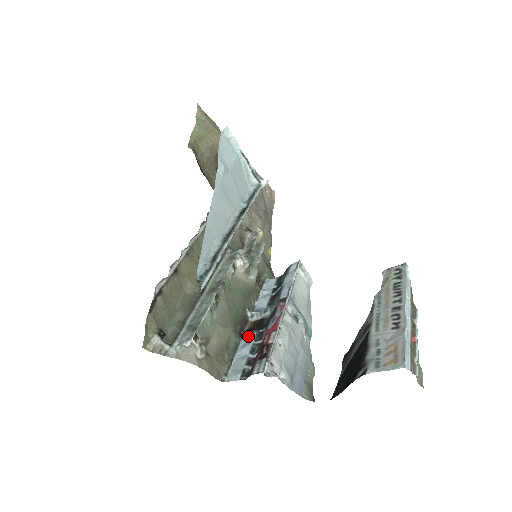
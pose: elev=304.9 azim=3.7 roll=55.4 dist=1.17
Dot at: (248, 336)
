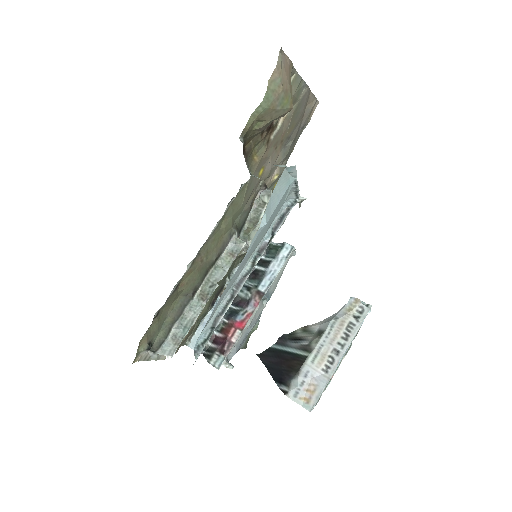
Dot at: occluded
